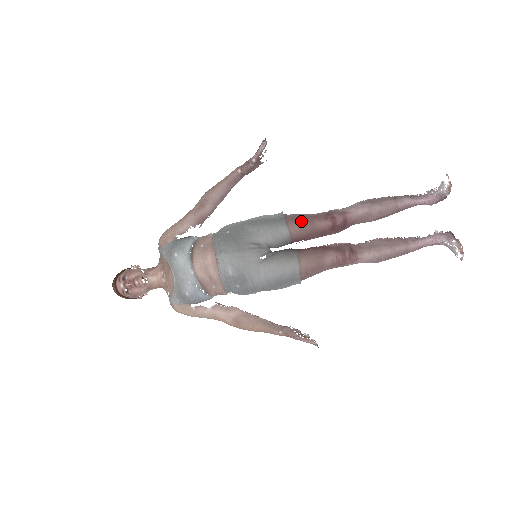
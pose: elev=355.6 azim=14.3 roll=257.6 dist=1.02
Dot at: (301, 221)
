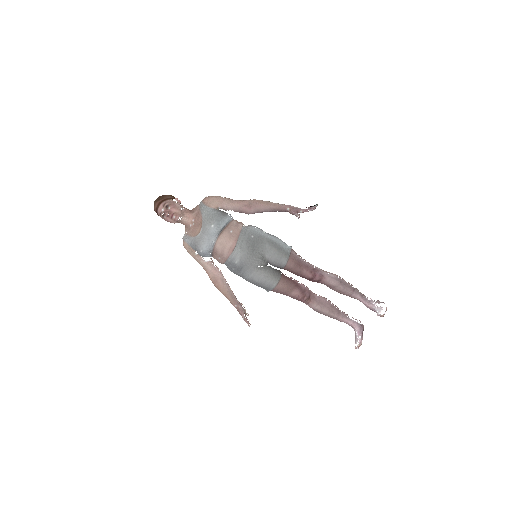
Dot at: (297, 264)
